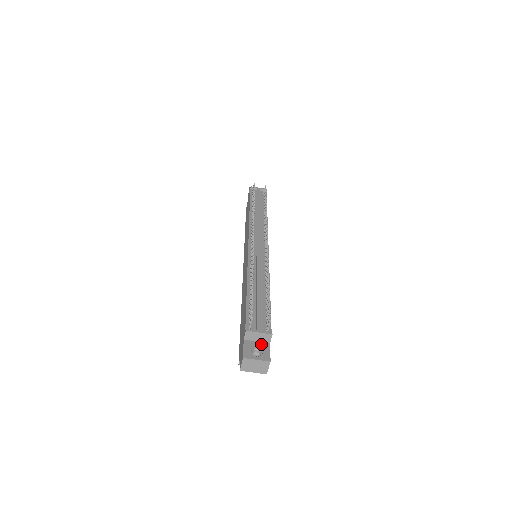
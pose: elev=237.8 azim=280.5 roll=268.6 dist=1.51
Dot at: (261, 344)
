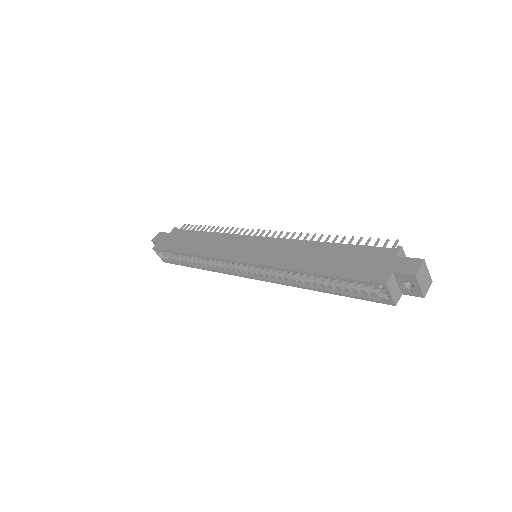
Dot at: occluded
